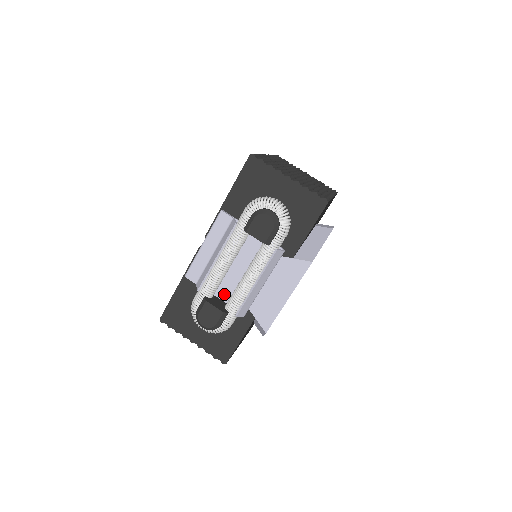
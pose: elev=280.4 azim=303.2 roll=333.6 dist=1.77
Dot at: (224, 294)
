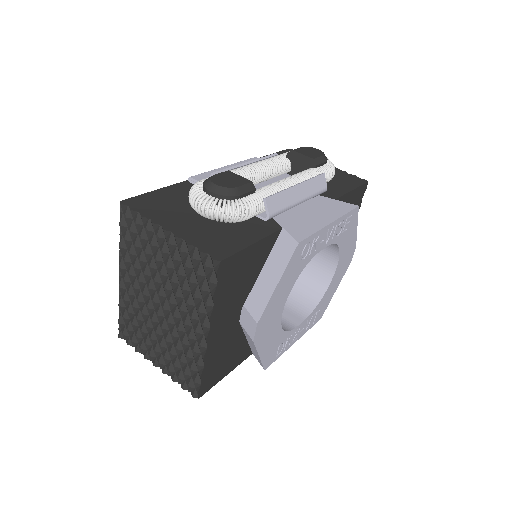
Dot at: occluded
